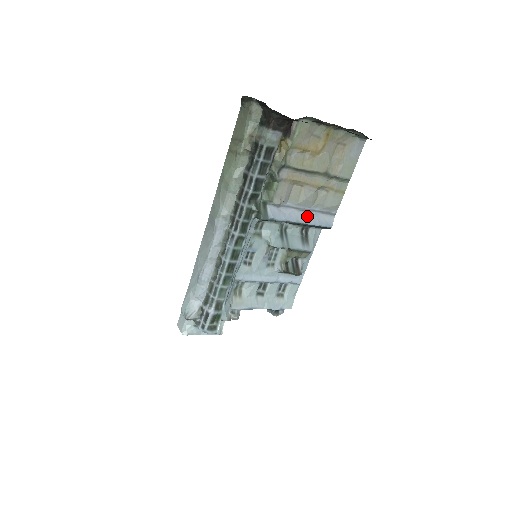
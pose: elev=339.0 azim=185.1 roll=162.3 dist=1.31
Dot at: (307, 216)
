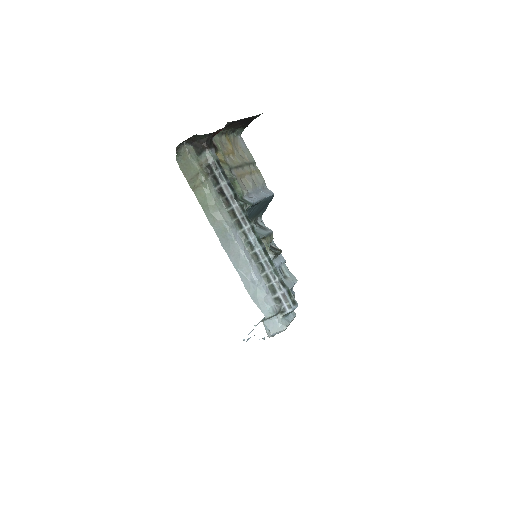
Dot at: (261, 194)
